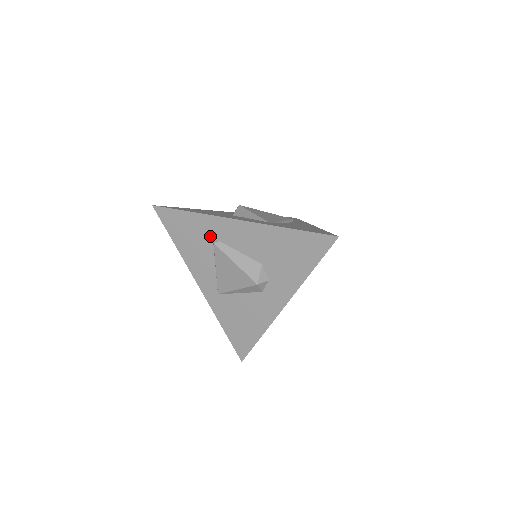
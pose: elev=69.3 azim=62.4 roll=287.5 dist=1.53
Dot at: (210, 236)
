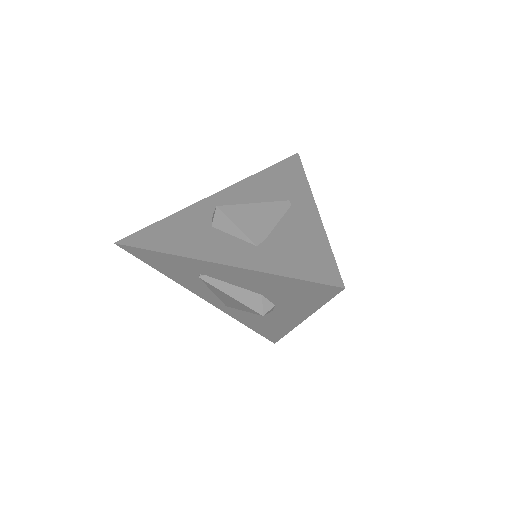
Dot at: (192, 270)
